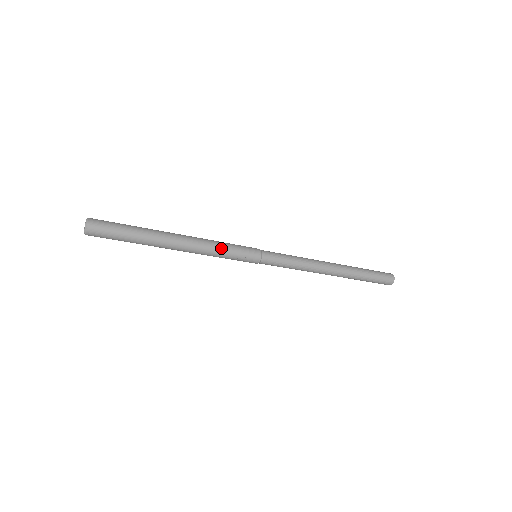
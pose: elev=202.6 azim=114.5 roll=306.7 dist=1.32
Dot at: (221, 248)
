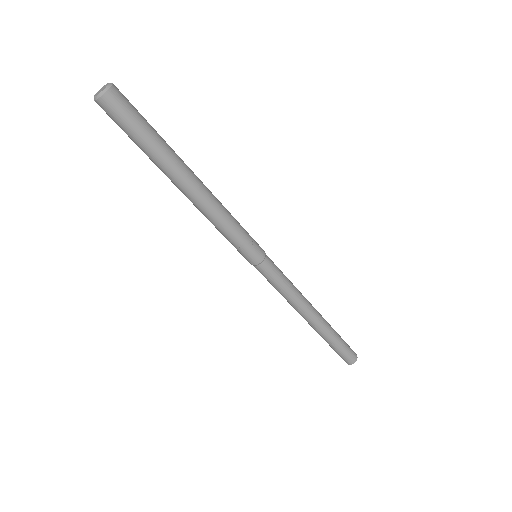
Dot at: (231, 225)
